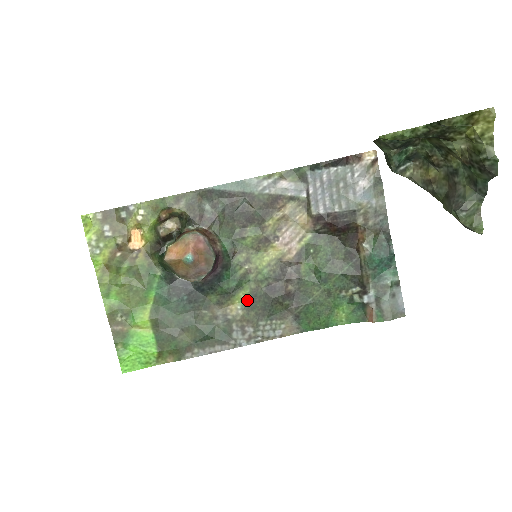
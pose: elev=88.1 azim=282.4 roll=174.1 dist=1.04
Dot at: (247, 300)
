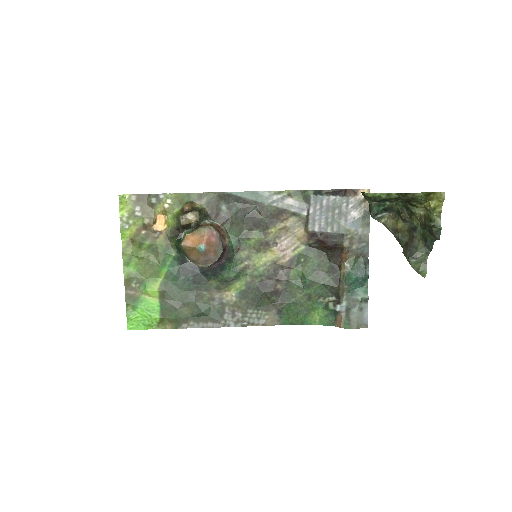
Dot at: (241, 290)
